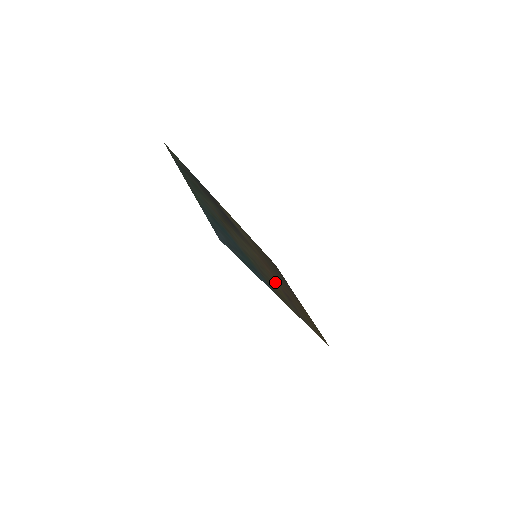
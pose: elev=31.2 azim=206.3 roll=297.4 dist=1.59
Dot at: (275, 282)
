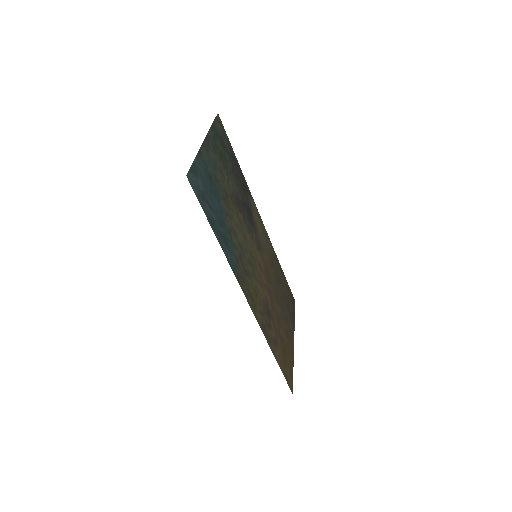
Dot at: (260, 288)
